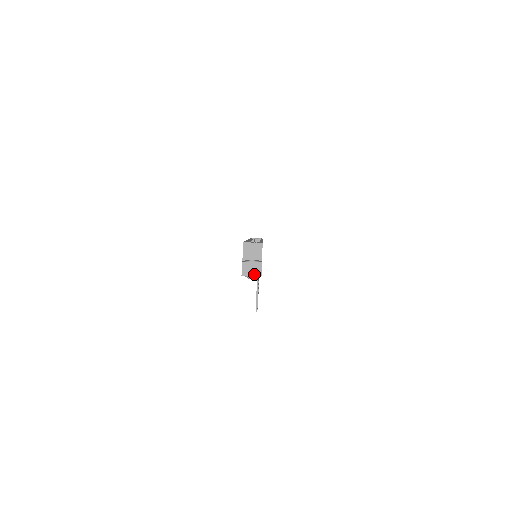
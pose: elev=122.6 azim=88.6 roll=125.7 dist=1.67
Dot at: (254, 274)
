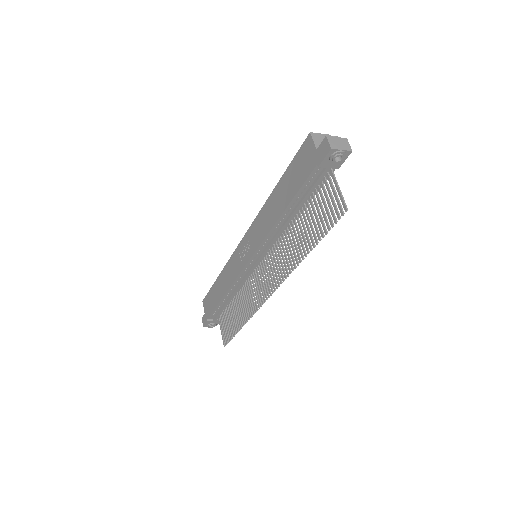
Dot at: (344, 148)
